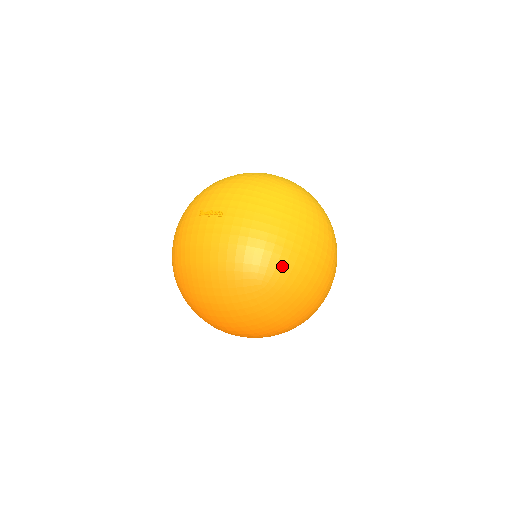
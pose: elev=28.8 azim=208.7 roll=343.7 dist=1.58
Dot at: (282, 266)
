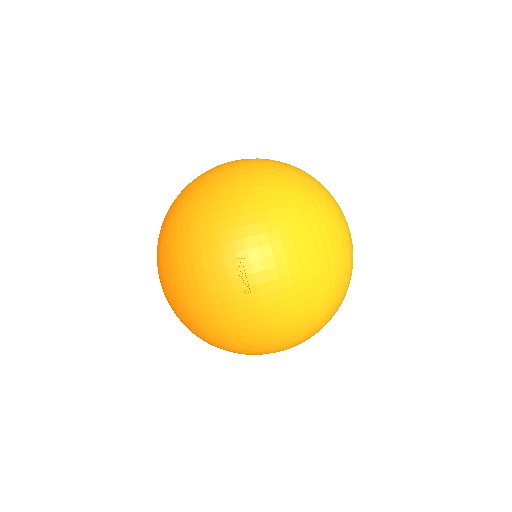
Dot at: (232, 350)
